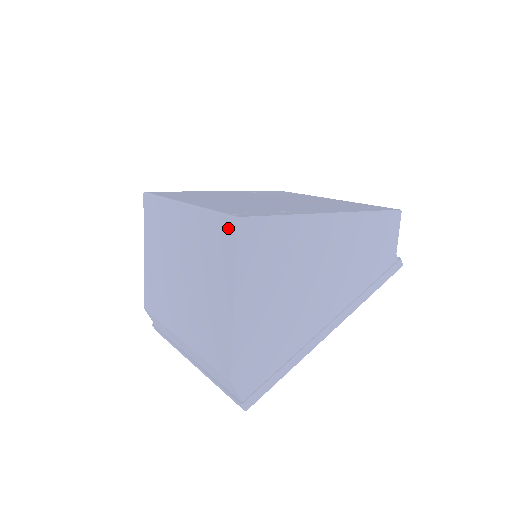
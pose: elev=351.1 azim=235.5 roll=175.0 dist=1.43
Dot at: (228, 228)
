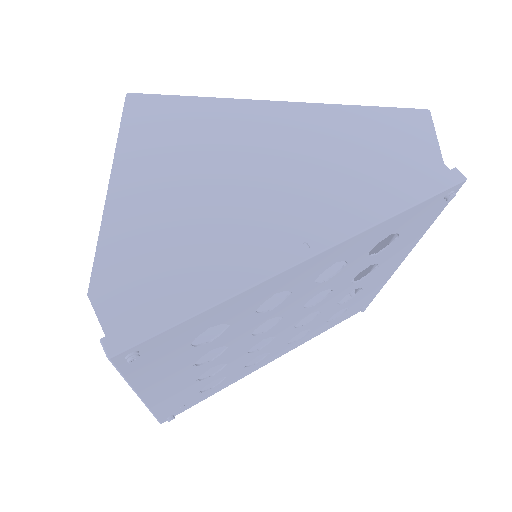
Dot at: occluded
